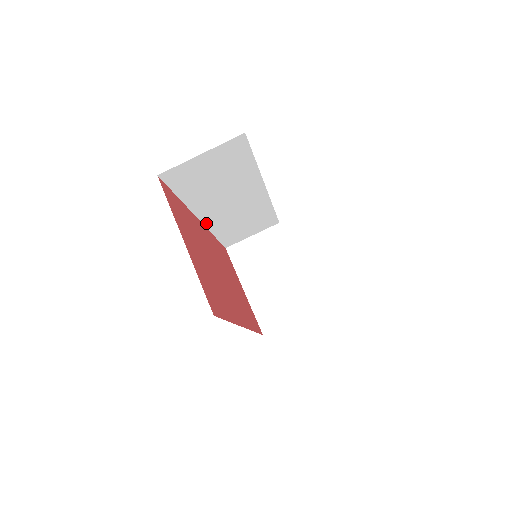
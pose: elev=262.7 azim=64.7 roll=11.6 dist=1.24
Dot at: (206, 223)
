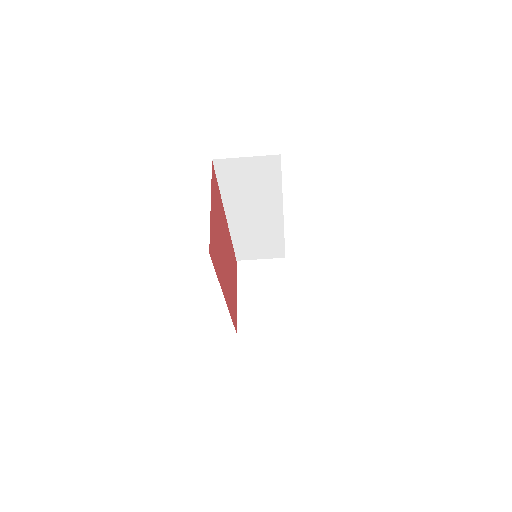
Dot at: (230, 224)
